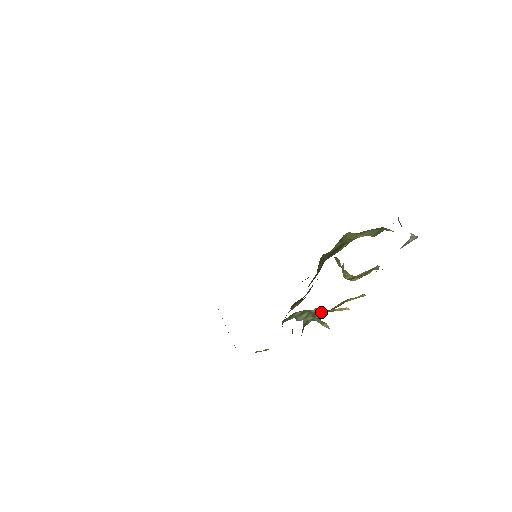
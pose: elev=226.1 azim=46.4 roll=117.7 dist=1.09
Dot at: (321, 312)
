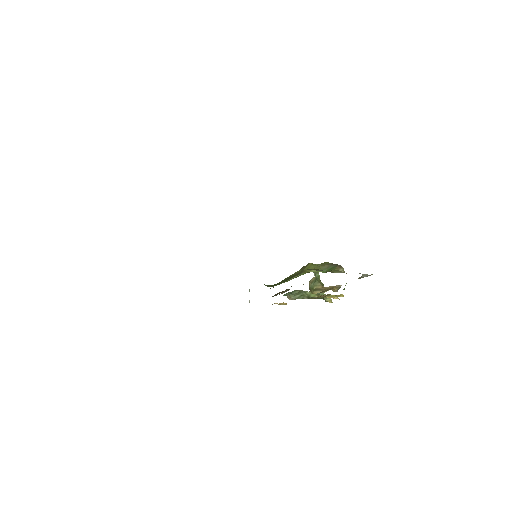
Dot at: (313, 296)
